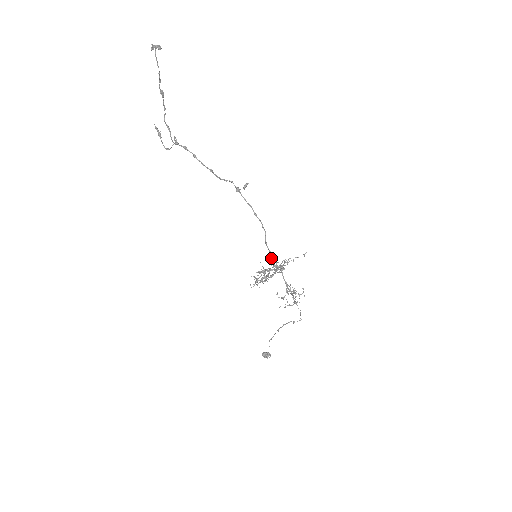
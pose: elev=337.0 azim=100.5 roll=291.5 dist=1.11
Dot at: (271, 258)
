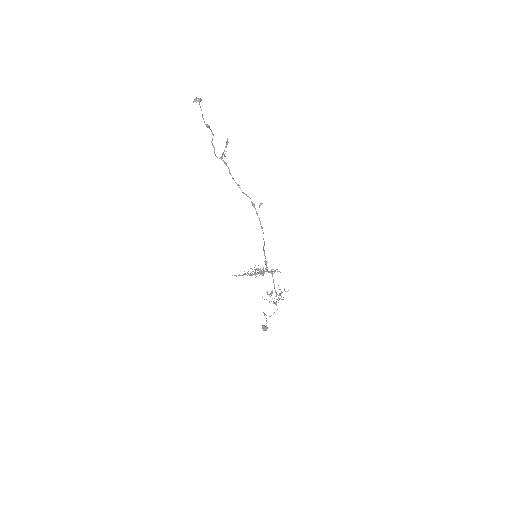
Dot at: (265, 263)
